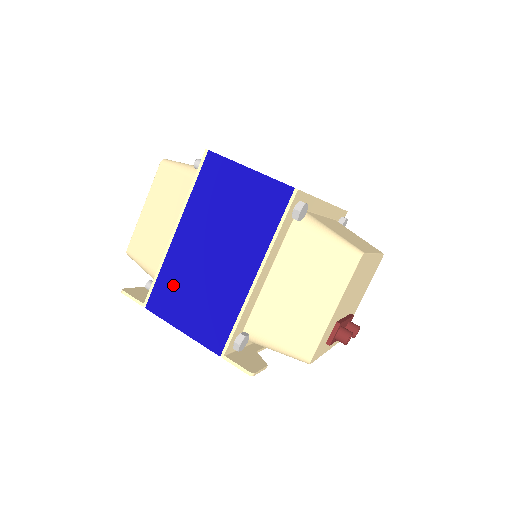
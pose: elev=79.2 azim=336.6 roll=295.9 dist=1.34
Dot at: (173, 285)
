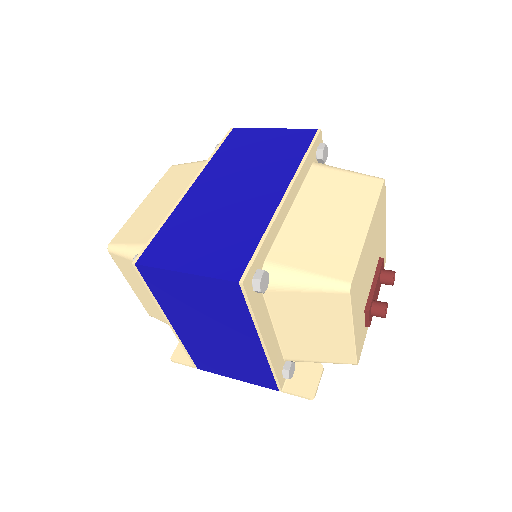
Dot at: (204, 356)
